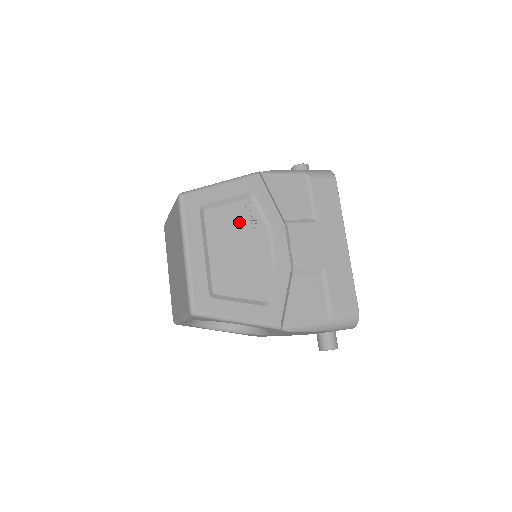
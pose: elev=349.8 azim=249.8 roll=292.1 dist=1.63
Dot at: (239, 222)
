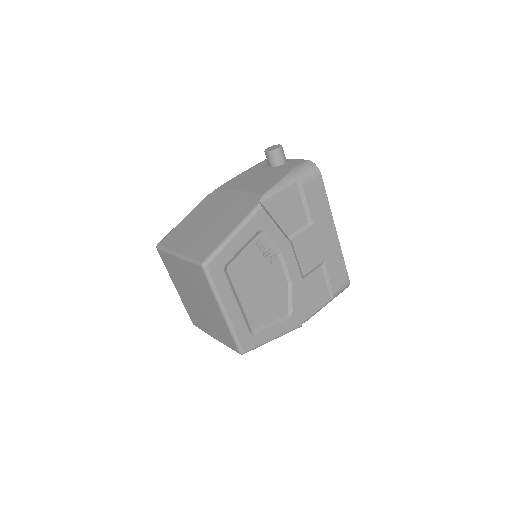
Dot at: (256, 261)
